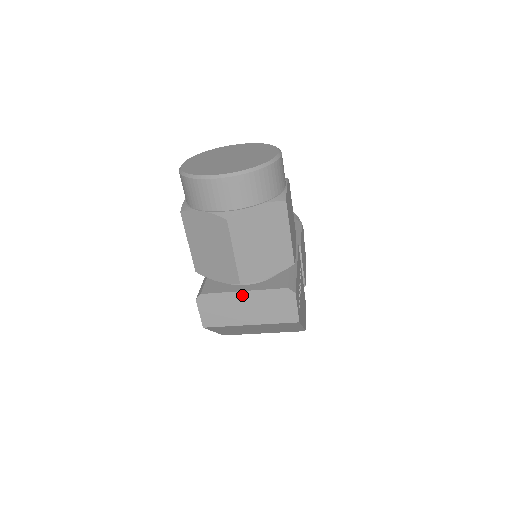
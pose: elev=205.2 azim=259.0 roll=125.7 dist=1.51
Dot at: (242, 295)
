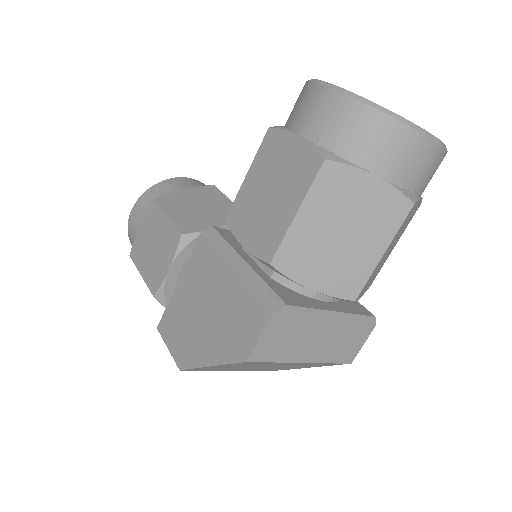
Dot at: (329, 317)
